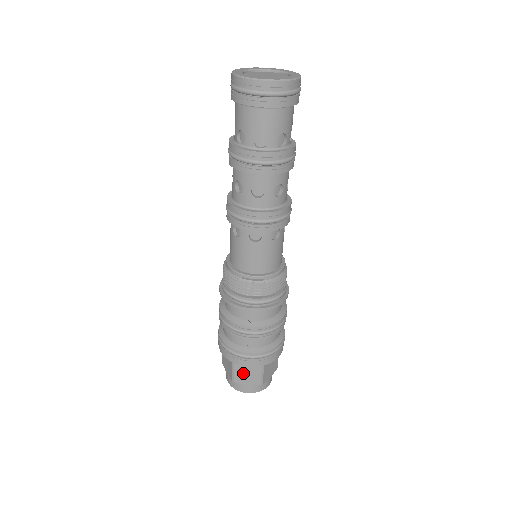
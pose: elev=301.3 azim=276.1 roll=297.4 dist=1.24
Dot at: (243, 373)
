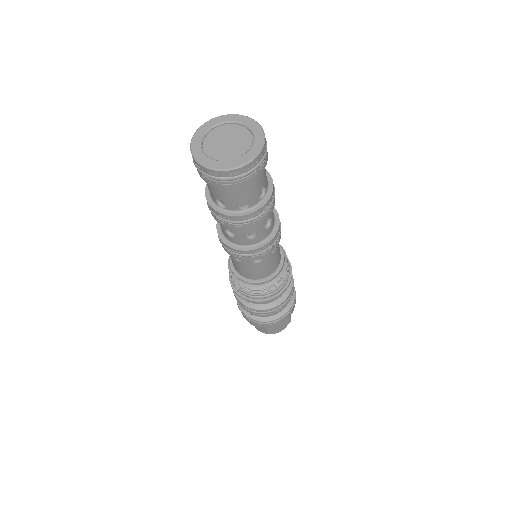
Dot at: occluded
